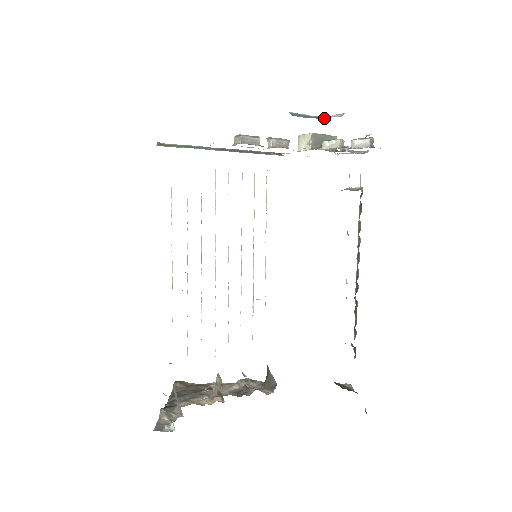
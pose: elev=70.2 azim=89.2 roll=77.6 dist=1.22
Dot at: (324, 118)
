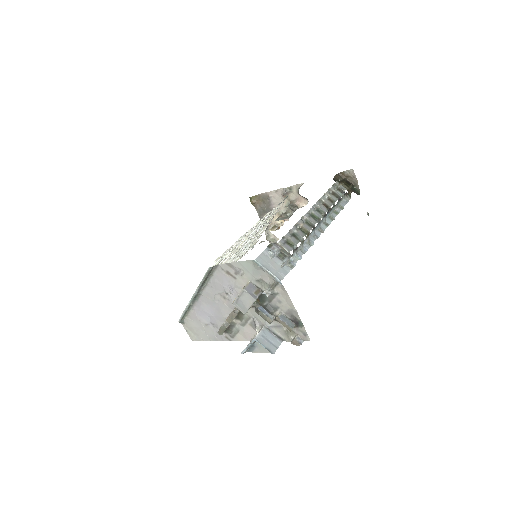
Dot at: (257, 342)
